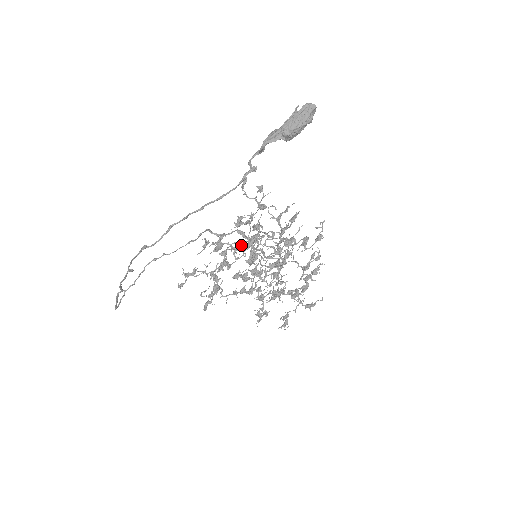
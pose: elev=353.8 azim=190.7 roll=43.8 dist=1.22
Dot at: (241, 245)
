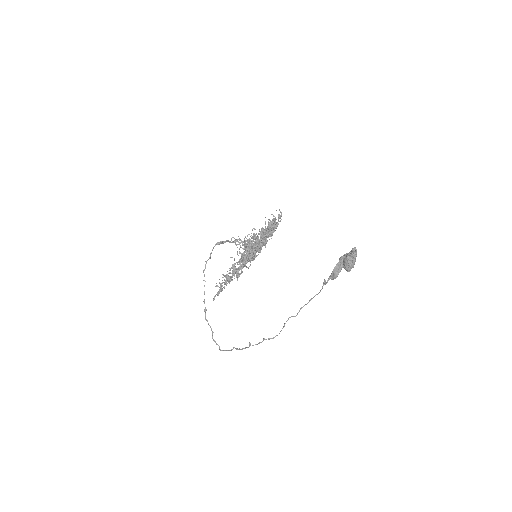
Dot at: (246, 260)
